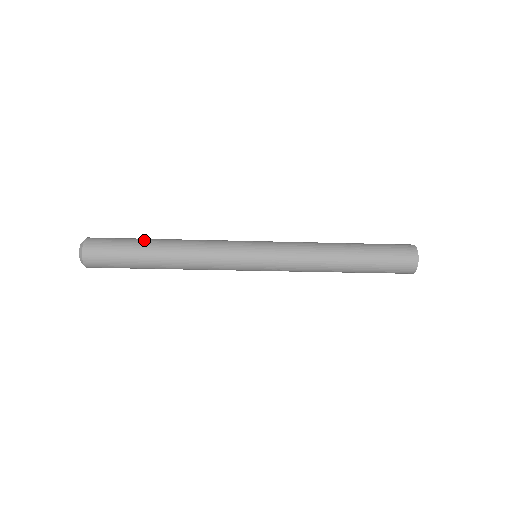
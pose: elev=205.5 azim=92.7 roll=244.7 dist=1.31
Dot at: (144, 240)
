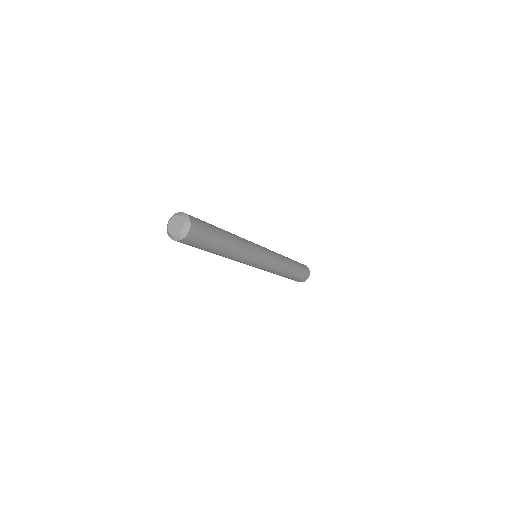
Dot at: occluded
